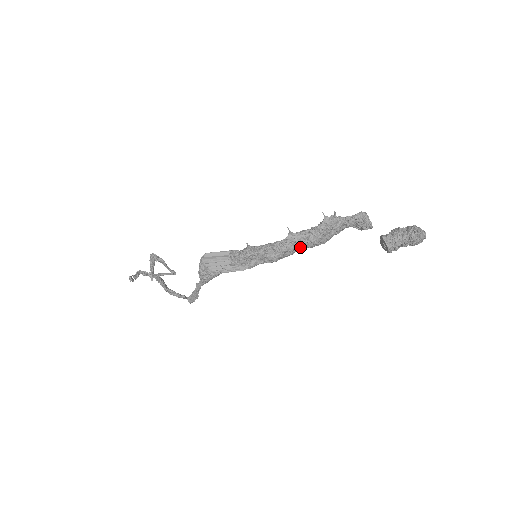
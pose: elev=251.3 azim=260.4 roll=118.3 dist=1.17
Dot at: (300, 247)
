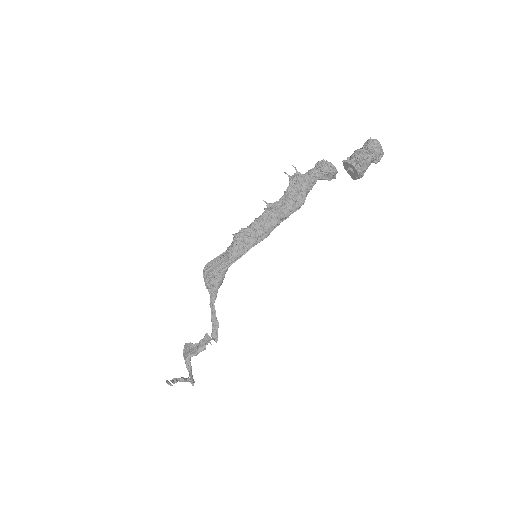
Dot at: (282, 213)
